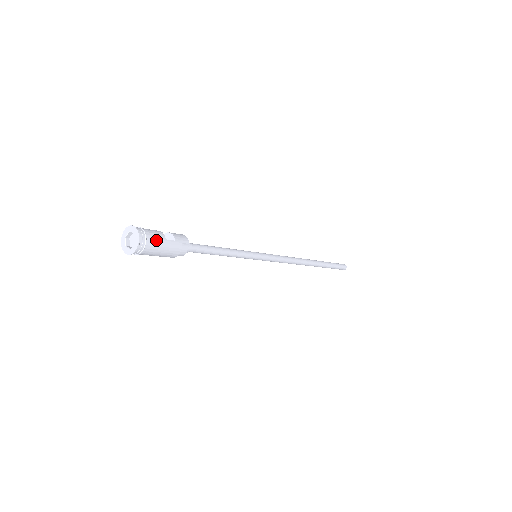
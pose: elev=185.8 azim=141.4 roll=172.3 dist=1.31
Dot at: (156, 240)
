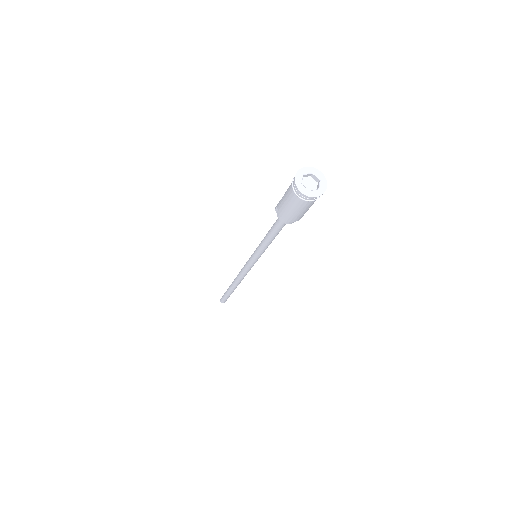
Dot at: occluded
